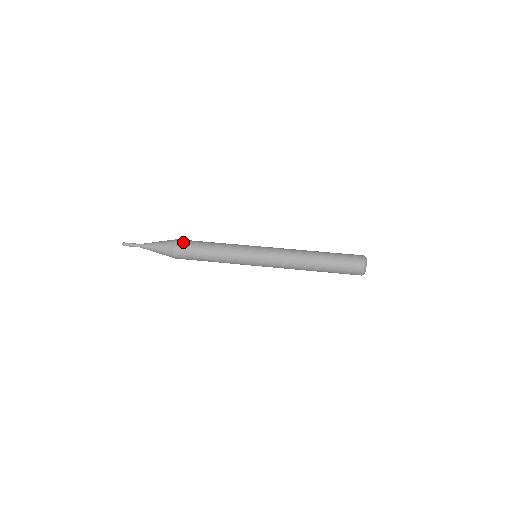
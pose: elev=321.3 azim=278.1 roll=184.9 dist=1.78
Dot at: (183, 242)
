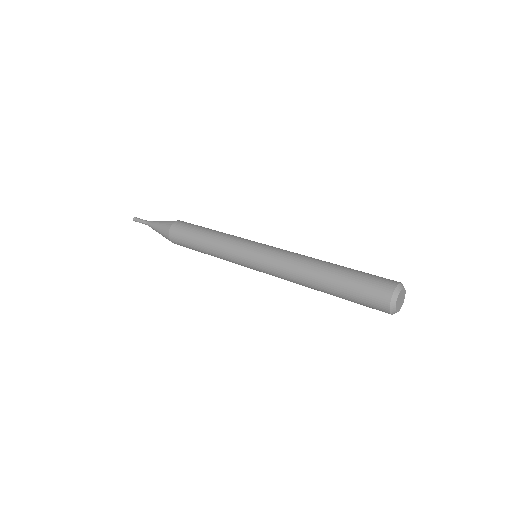
Dot at: (179, 227)
